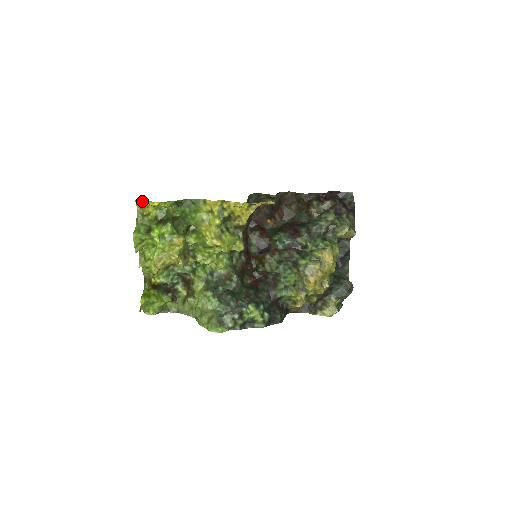
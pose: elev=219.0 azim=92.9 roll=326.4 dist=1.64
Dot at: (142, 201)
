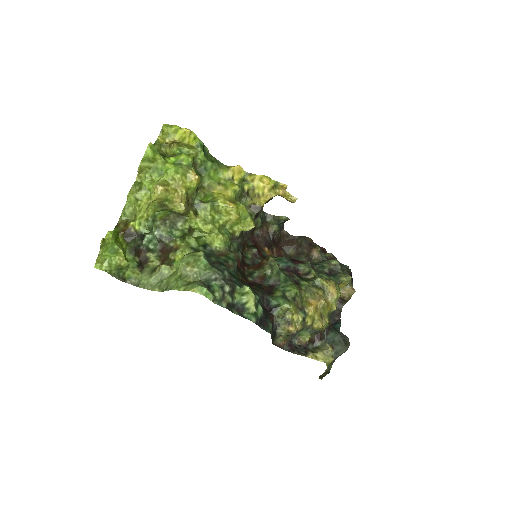
Dot at: occluded
